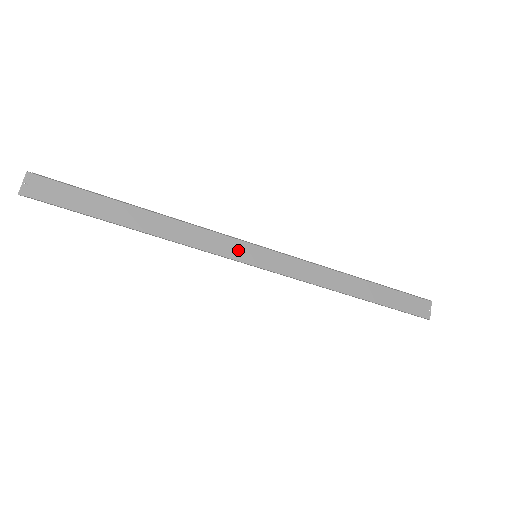
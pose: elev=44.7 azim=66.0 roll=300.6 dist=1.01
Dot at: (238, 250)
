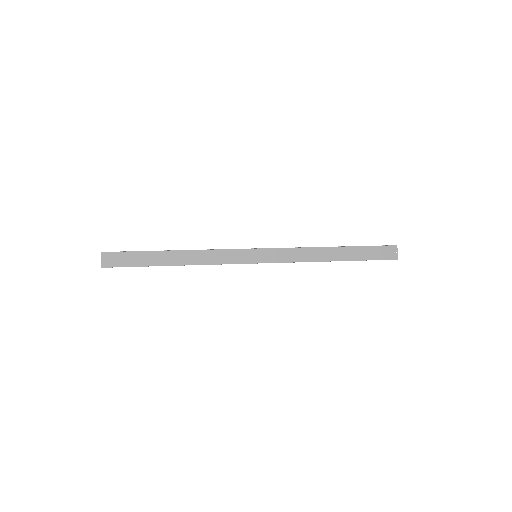
Dot at: (243, 256)
